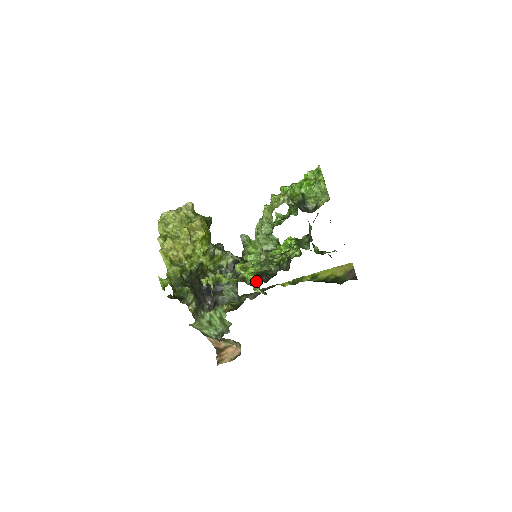
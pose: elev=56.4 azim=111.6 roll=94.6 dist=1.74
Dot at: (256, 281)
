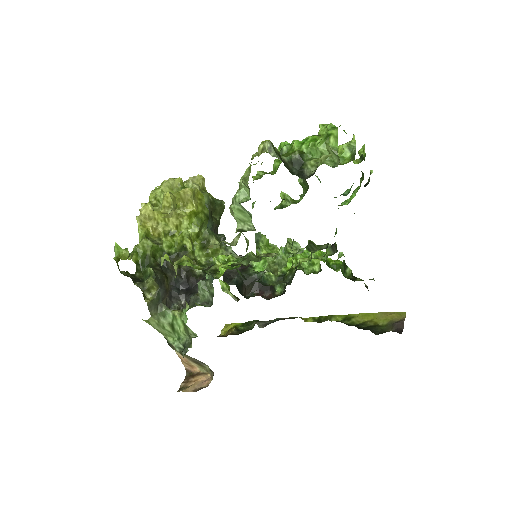
Dot at: occluded
